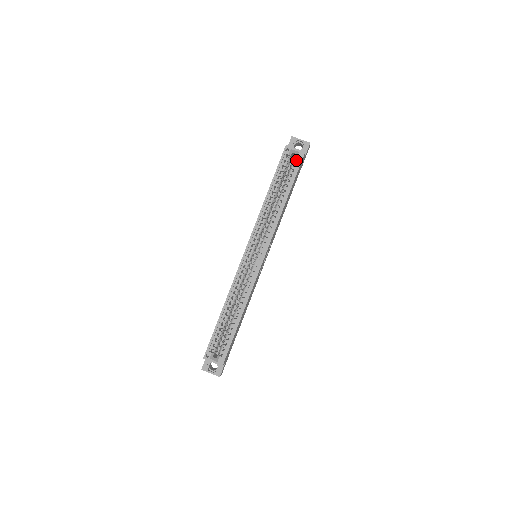
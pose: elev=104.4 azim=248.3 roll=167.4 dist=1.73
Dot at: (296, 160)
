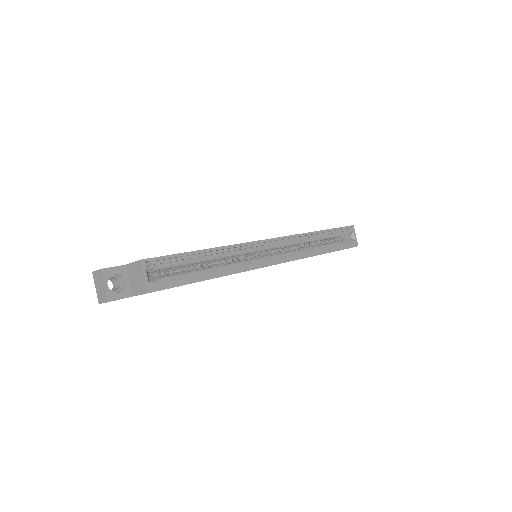
Dot at: occluded
